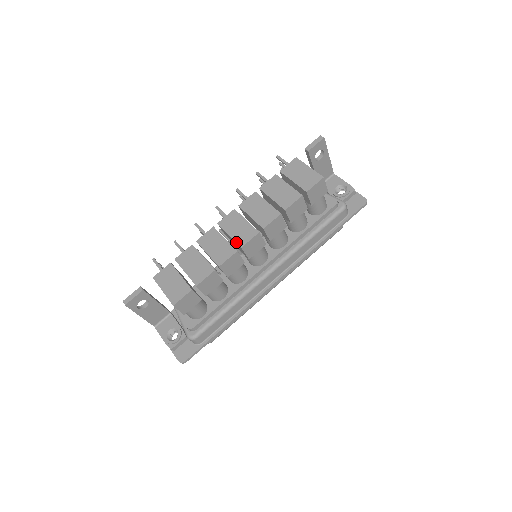
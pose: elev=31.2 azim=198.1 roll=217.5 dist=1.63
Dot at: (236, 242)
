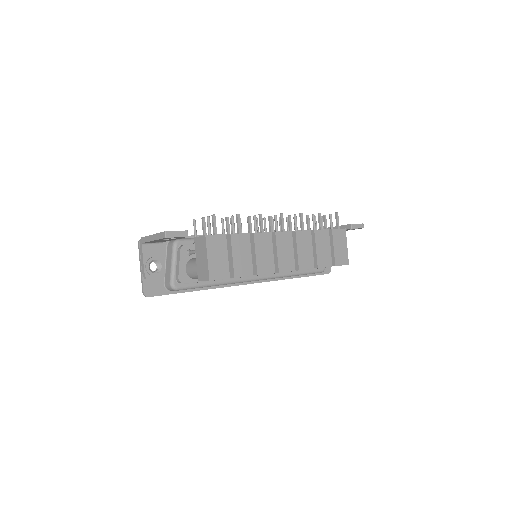
Dot at: (279, 264)
